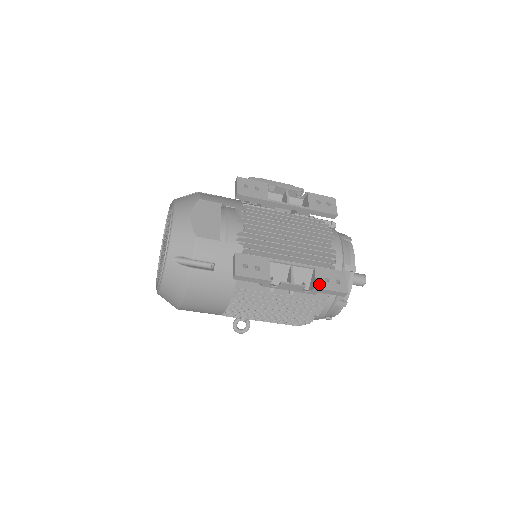
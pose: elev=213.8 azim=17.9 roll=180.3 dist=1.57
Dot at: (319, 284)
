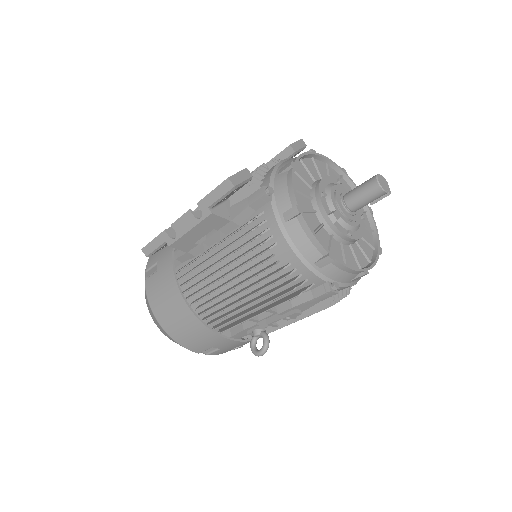
Dot at: occluded
